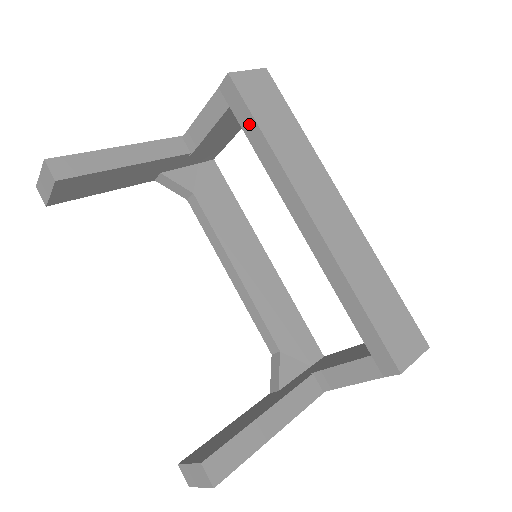
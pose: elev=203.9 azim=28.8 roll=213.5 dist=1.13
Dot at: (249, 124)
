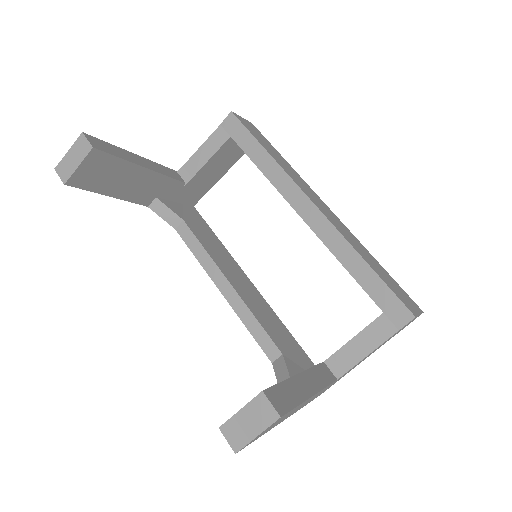
Dot at: (250, 144)
